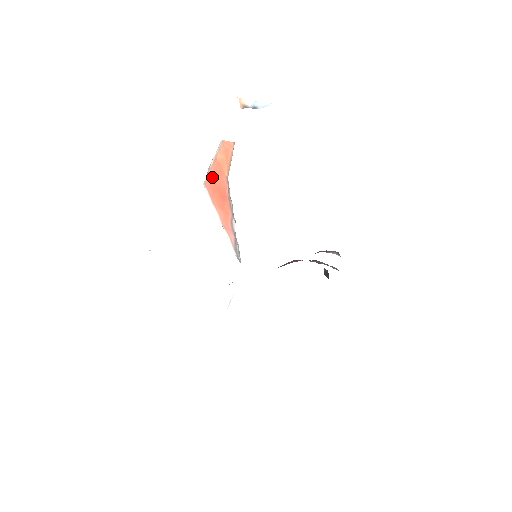
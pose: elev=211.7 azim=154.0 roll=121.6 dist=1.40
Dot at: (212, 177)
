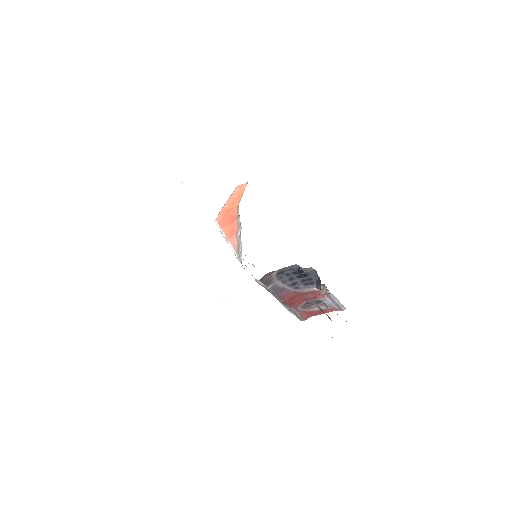
Dot at: (224, 211)
